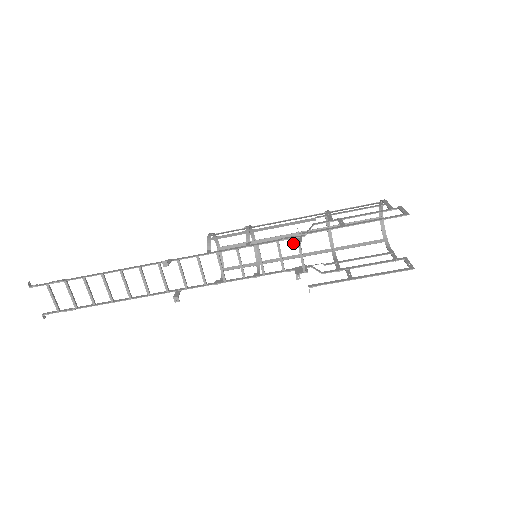
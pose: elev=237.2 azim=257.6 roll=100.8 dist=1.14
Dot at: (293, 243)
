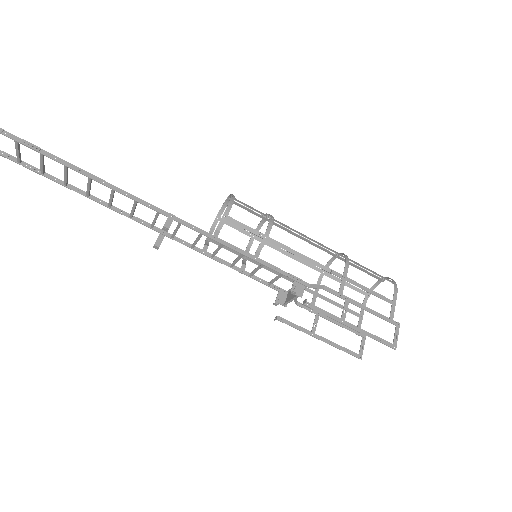
Dot at: (294, 294)
